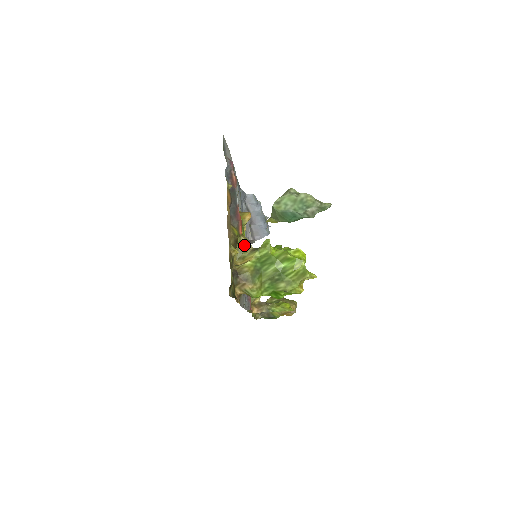
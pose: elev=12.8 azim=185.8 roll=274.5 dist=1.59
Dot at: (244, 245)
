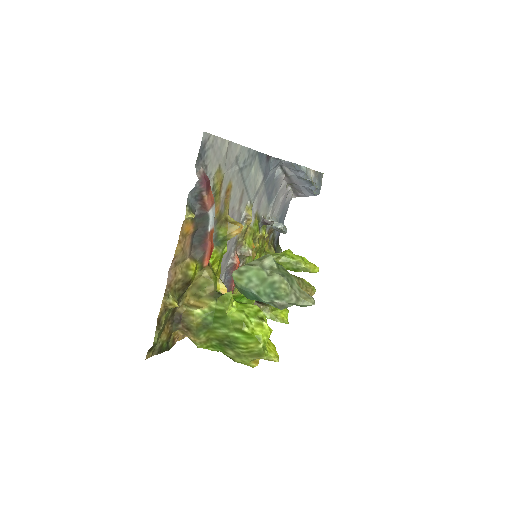
Dot at: (205, 281)
